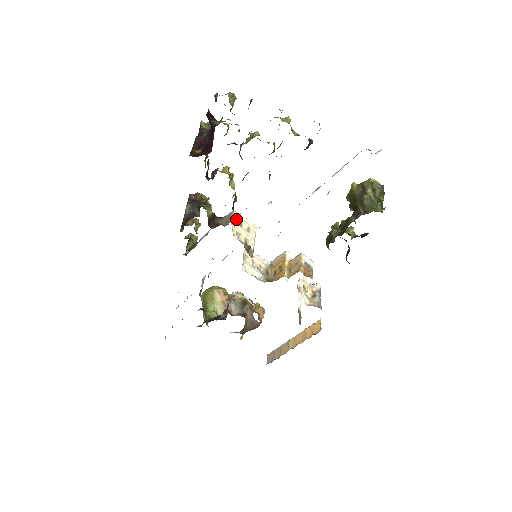
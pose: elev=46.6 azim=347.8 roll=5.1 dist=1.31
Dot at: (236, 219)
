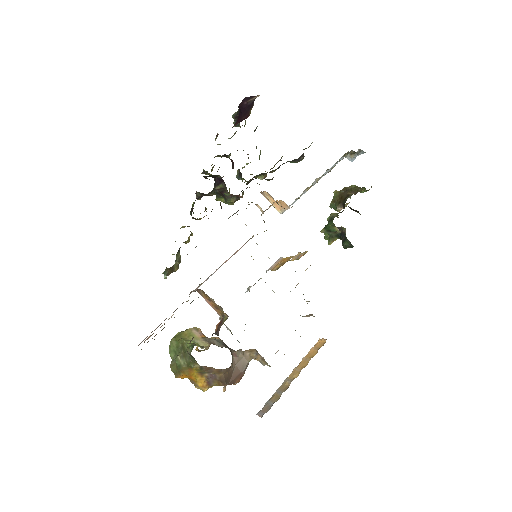
Dot at: occluded
